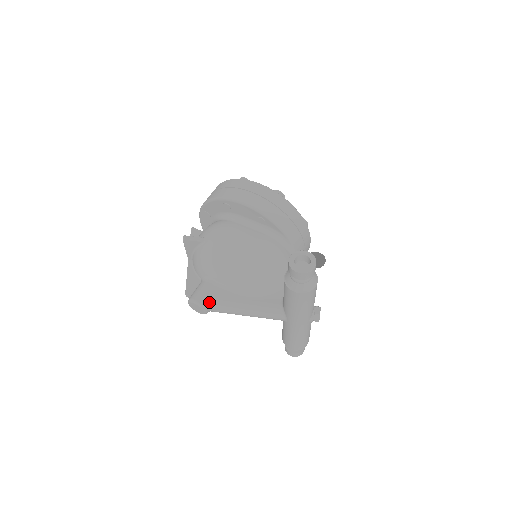
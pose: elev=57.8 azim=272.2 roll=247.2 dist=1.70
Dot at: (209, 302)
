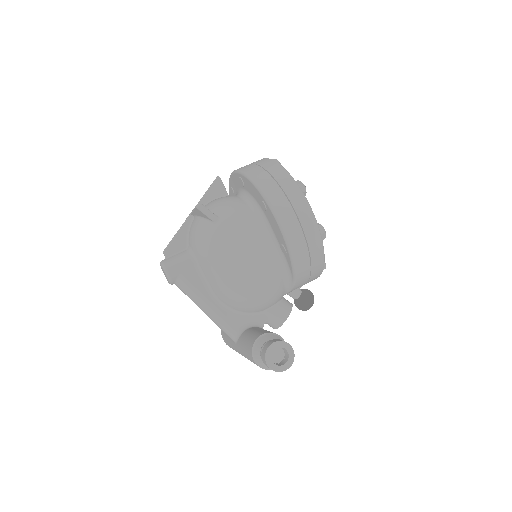
Dot at: (179, 280)
